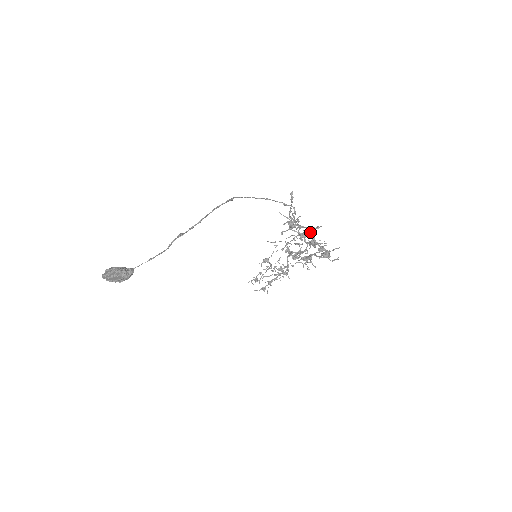
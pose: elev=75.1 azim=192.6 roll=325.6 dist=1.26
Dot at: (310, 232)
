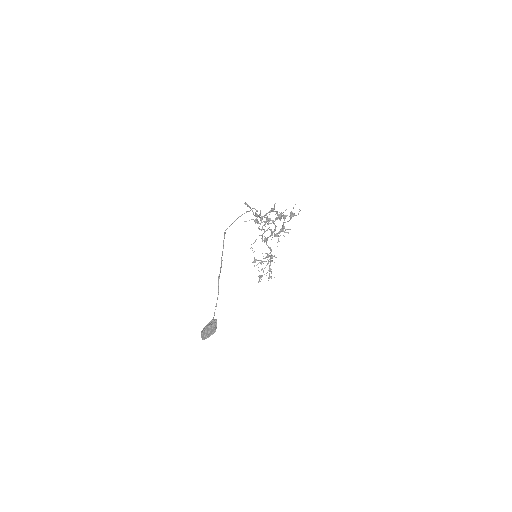
Dot at: occluded
